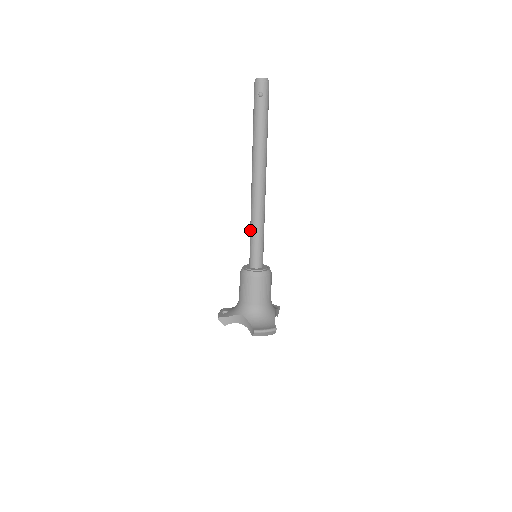
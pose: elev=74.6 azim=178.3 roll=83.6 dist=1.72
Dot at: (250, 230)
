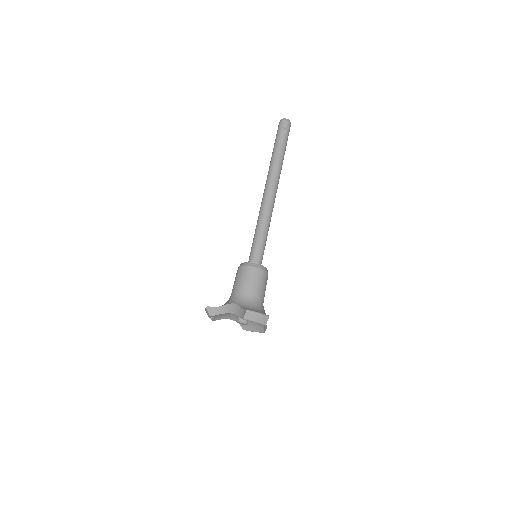
Dot at: (255, 230)
